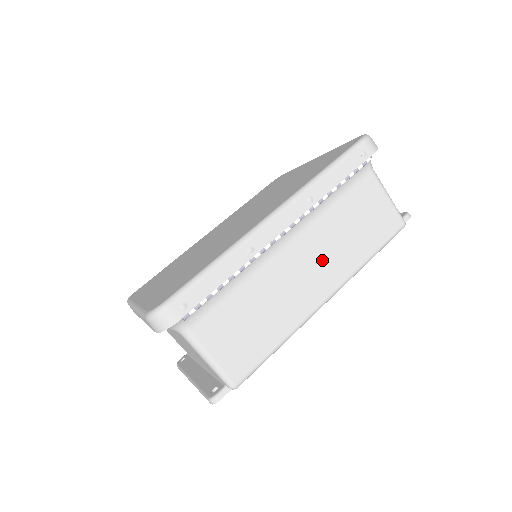
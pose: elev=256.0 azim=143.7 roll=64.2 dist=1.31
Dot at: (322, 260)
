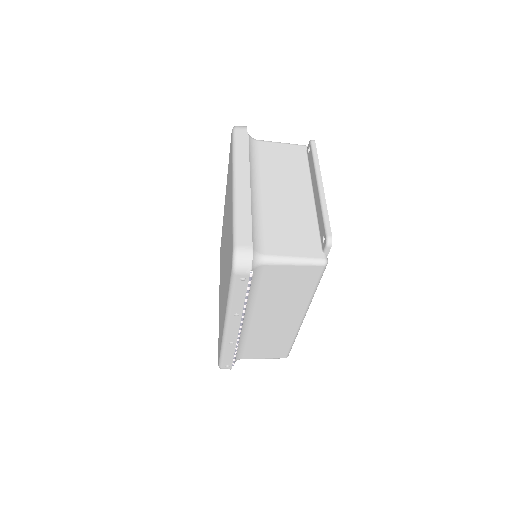
Dot at: (280, 312)
